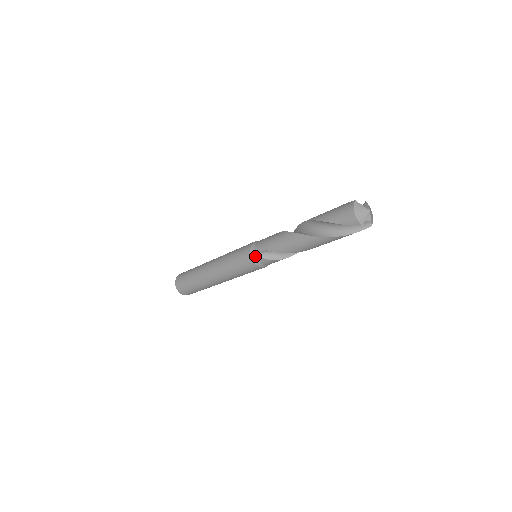
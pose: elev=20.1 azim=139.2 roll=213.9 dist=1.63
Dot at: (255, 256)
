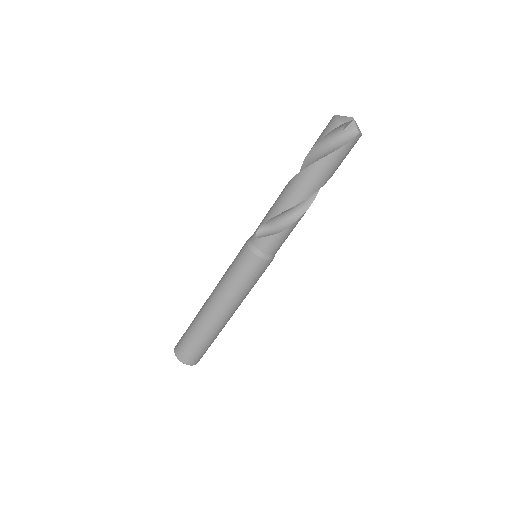
Dot at: (251, 241)
